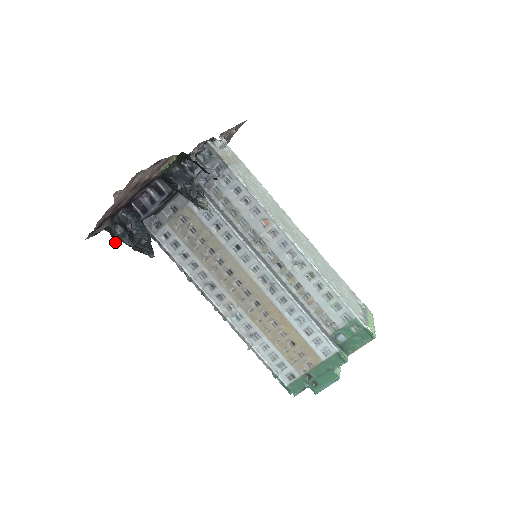
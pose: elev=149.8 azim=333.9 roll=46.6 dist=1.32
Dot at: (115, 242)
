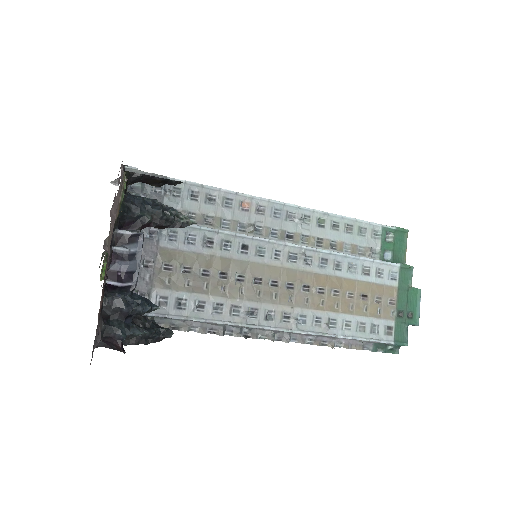
Dot at: (122, 347)
